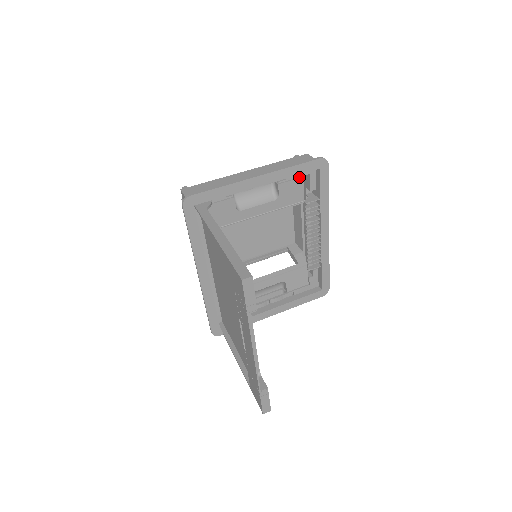
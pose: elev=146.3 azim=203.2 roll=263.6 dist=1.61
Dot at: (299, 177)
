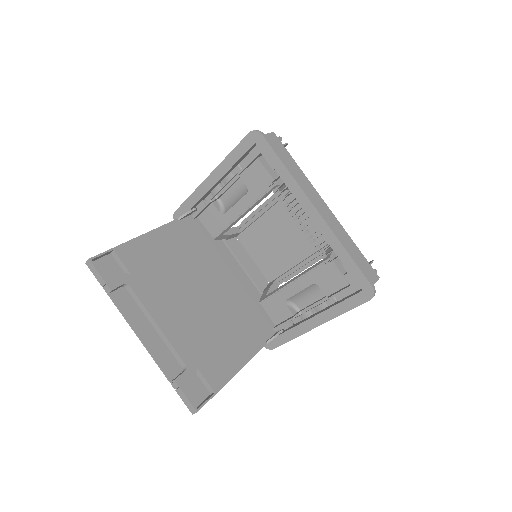
Dot at: (254, 161)
